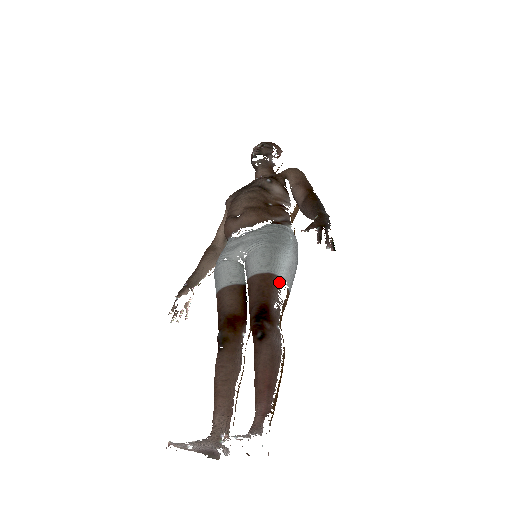
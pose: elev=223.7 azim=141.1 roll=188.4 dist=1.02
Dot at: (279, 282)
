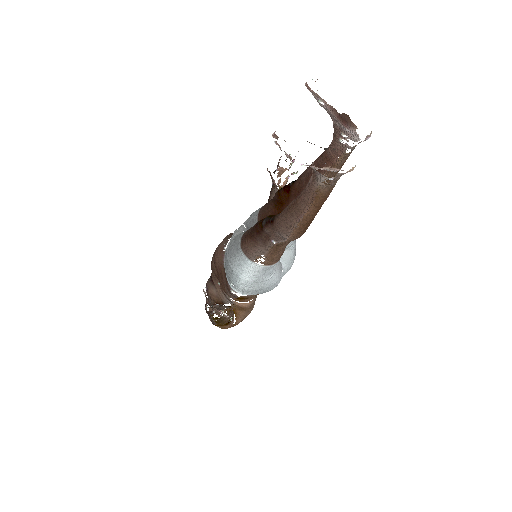
Dot at: occluded
